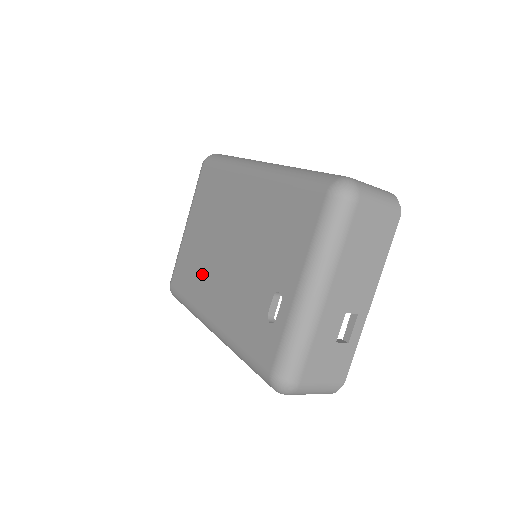
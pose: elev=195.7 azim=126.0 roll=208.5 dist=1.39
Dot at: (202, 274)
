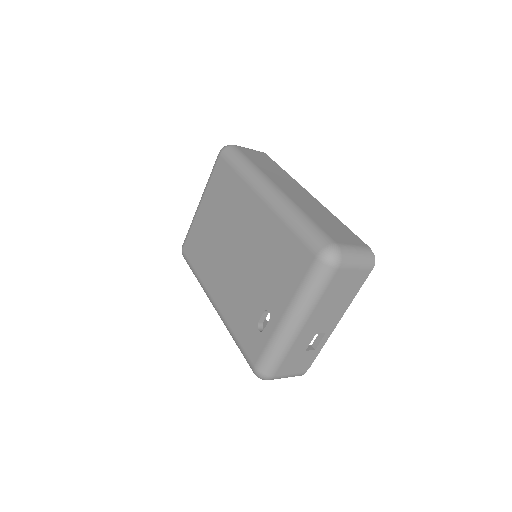
Dot at: (210, 258)
